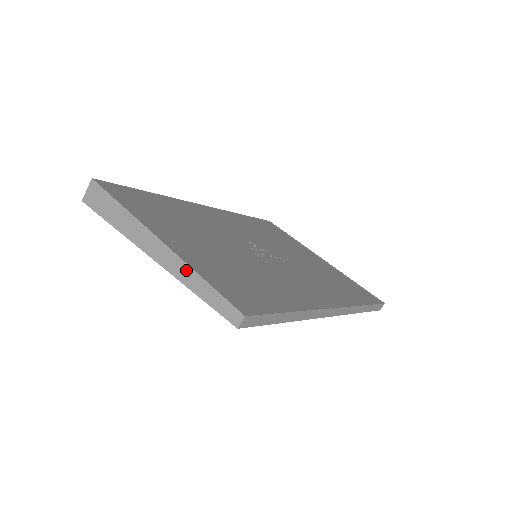
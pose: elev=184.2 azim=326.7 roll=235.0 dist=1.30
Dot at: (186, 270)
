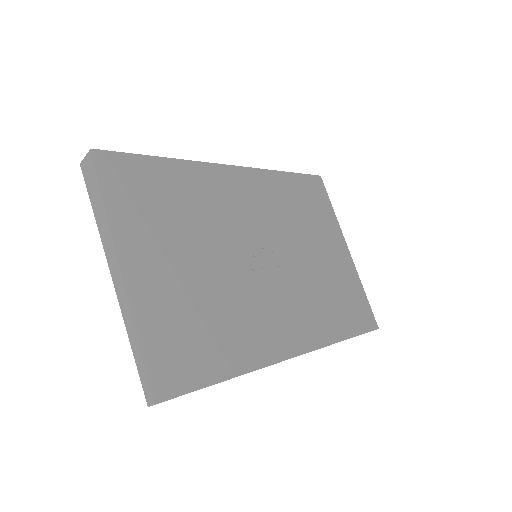
Dot at: (131, 321)
